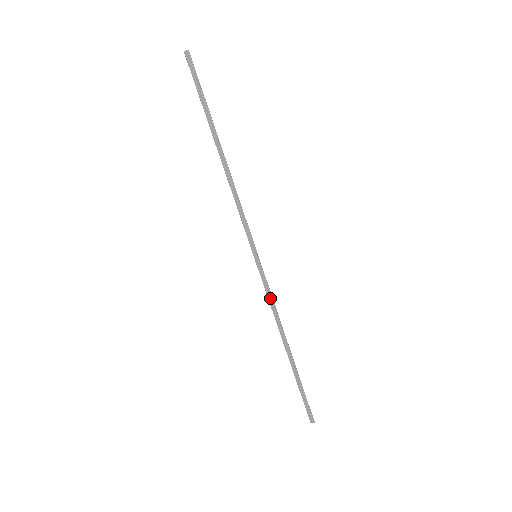
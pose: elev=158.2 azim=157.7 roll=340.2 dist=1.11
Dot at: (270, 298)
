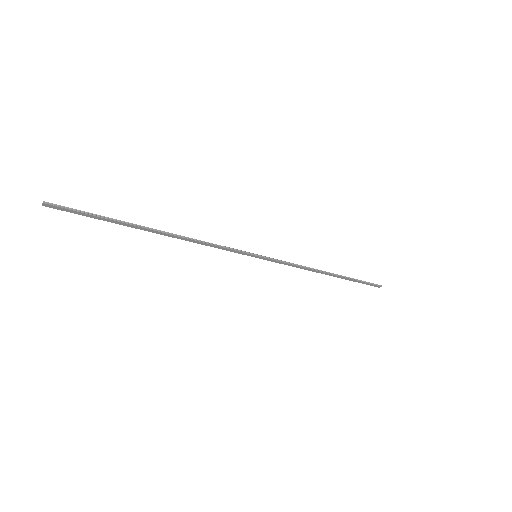
Dot at: (291, 265)
